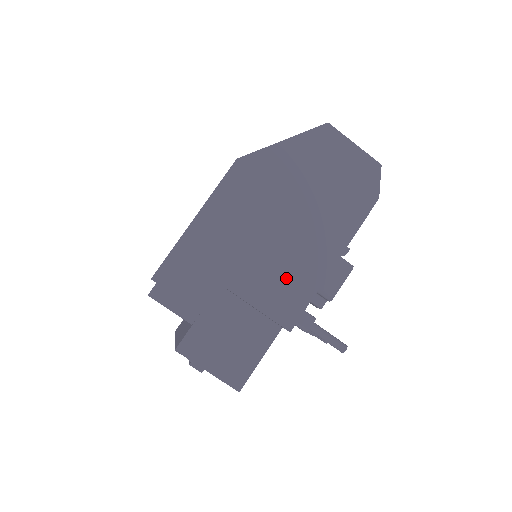
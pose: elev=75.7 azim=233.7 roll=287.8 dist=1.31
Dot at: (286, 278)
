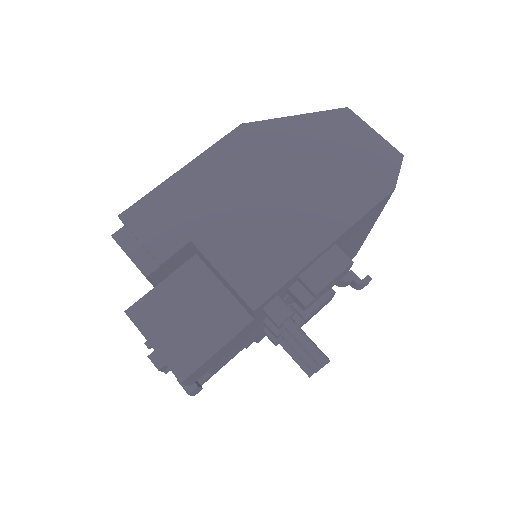
Dot at: (264, 249)
